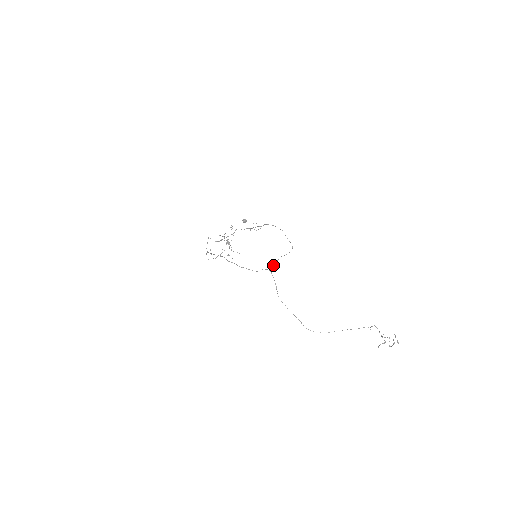
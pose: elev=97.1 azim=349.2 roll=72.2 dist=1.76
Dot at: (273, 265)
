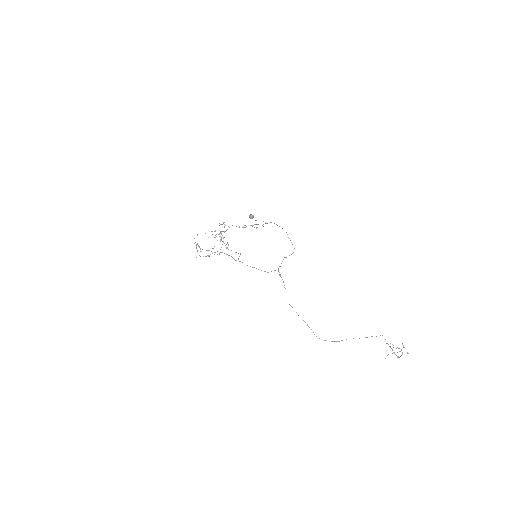
Dot at: (279, 266)
